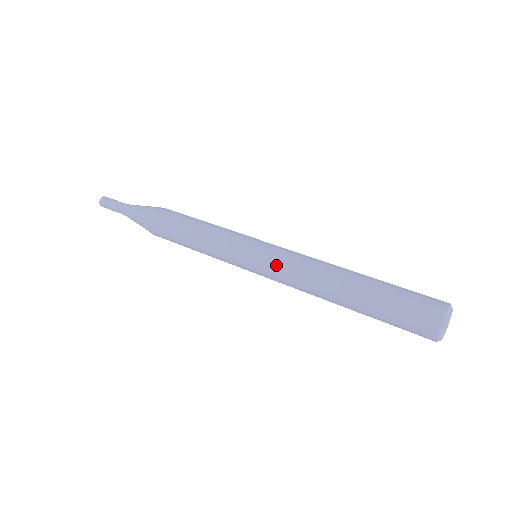
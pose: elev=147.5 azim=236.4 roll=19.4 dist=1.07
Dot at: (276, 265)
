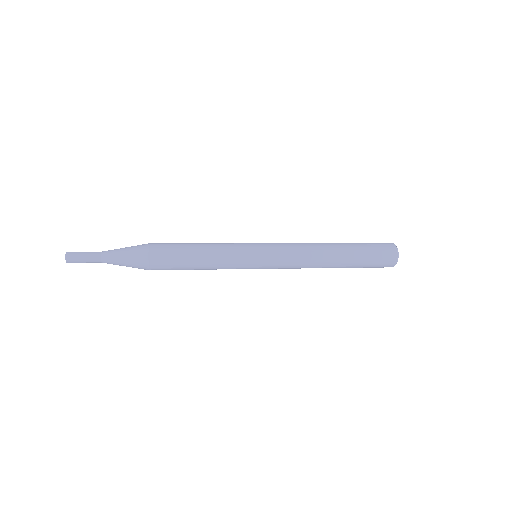
Dot at: (282, 244)
